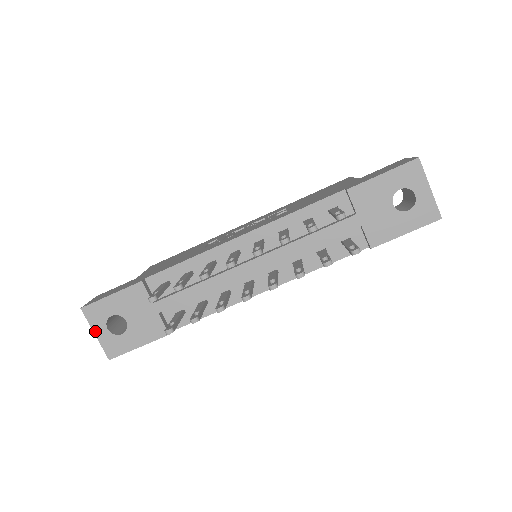
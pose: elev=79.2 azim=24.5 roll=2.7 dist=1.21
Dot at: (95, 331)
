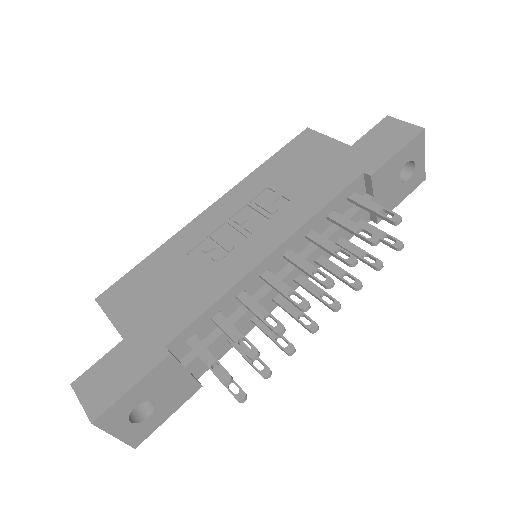
Dot at: (114, 434)
